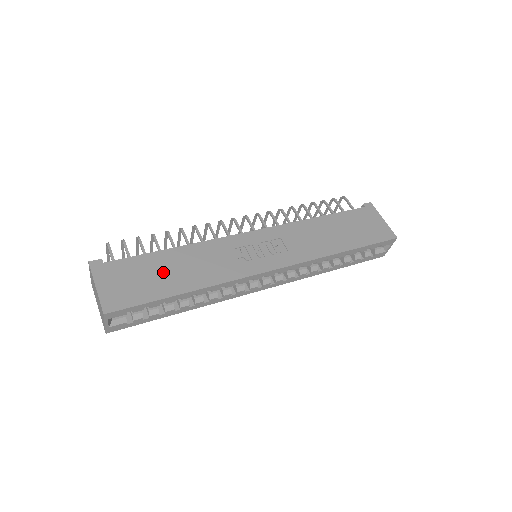
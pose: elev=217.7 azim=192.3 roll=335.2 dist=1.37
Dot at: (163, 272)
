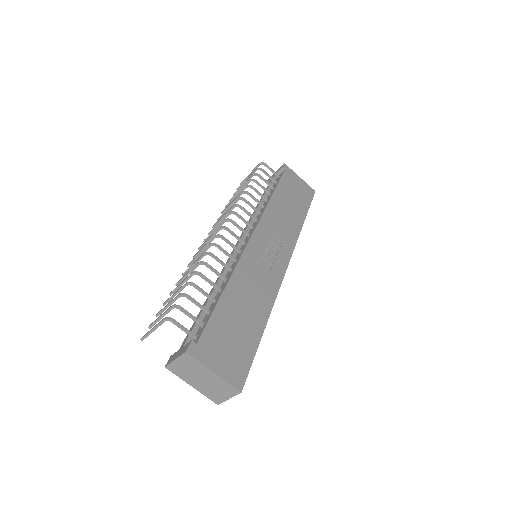
Dot at: (239, 319)
